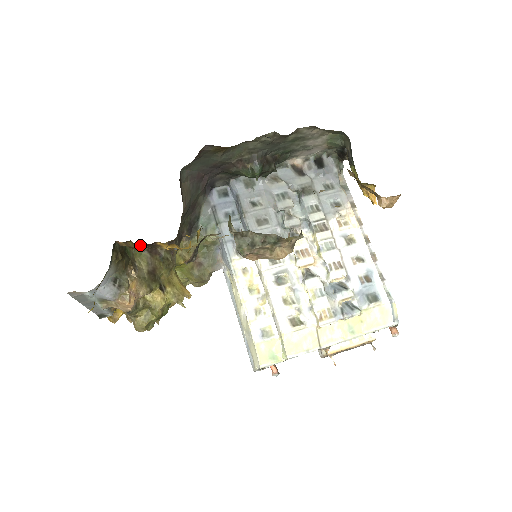
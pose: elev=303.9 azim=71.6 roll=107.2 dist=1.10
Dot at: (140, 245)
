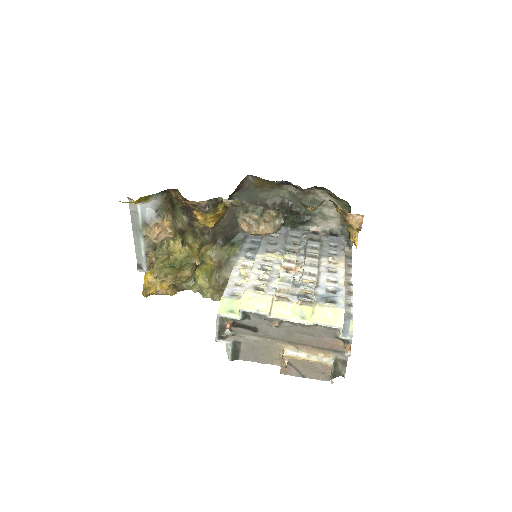
Dot at: (185, 212)
